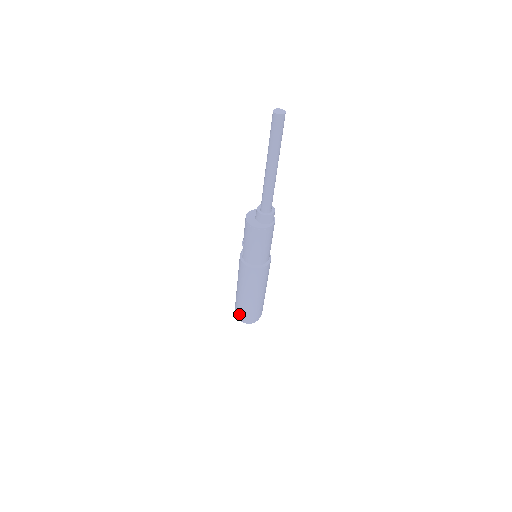
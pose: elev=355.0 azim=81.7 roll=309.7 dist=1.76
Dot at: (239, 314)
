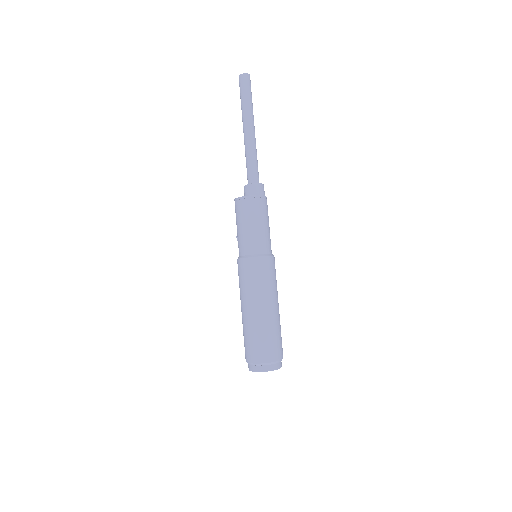
Dot at: (246, 354)
